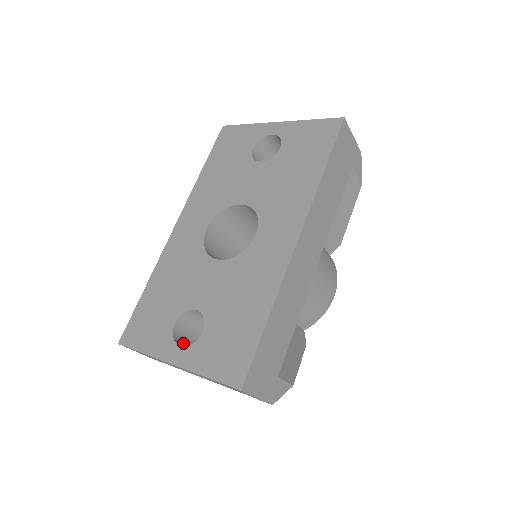
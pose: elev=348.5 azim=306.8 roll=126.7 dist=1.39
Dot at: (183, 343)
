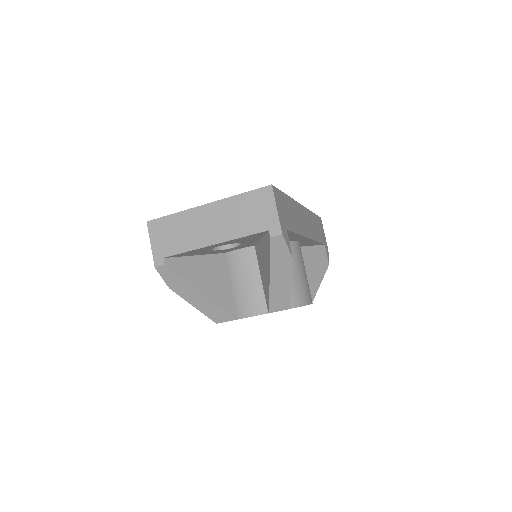
Dot at: occluded
